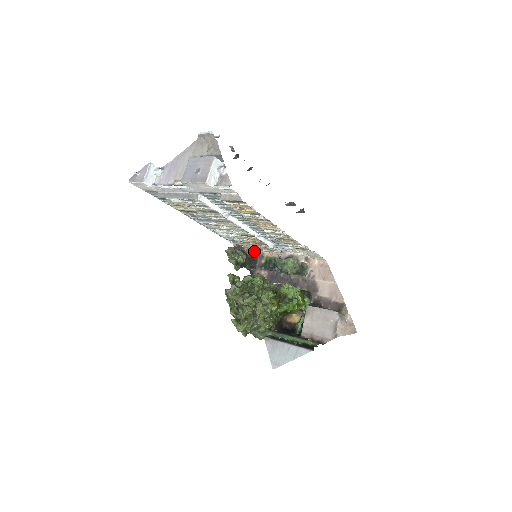
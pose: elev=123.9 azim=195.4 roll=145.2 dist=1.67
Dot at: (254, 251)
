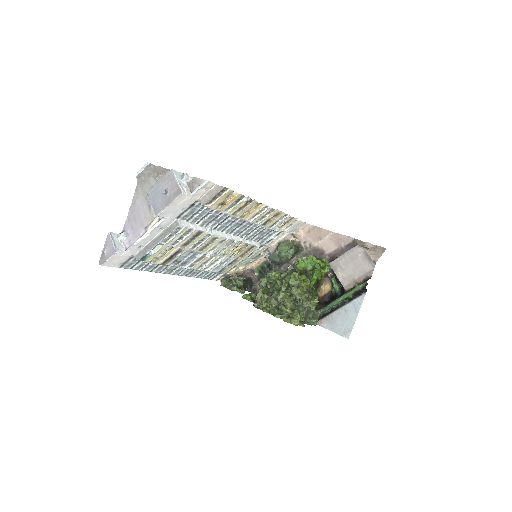
Dot at: (242, 273)
